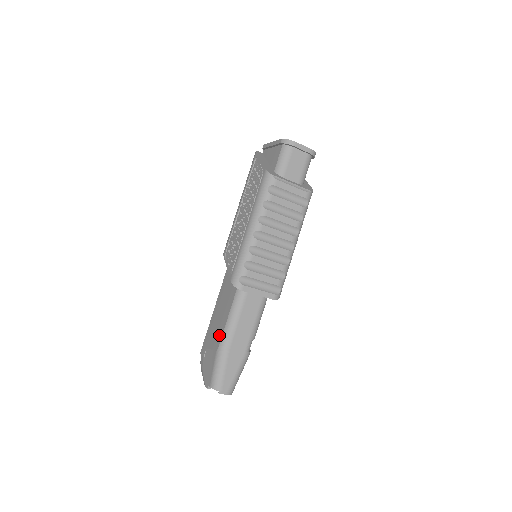
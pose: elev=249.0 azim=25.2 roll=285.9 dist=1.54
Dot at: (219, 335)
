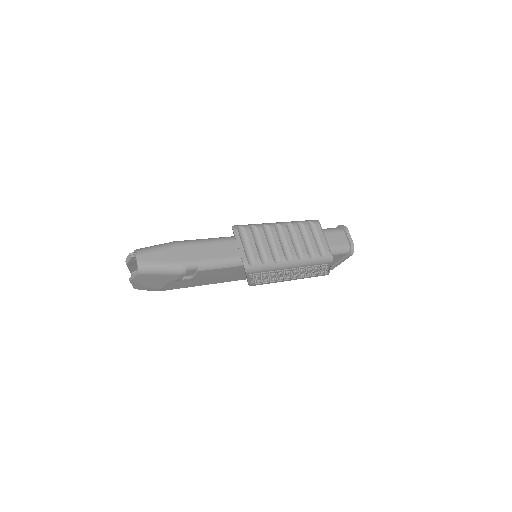
Dot at: occluded
